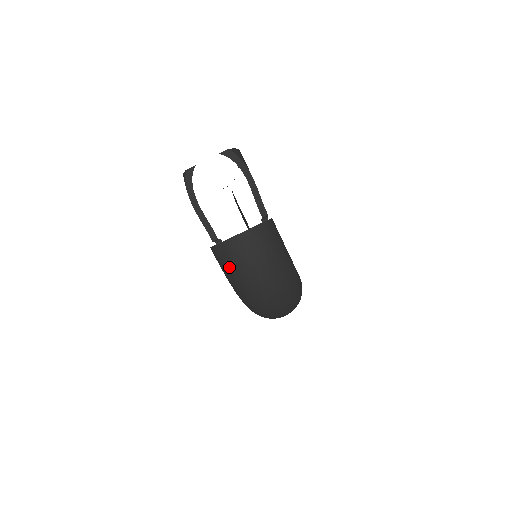
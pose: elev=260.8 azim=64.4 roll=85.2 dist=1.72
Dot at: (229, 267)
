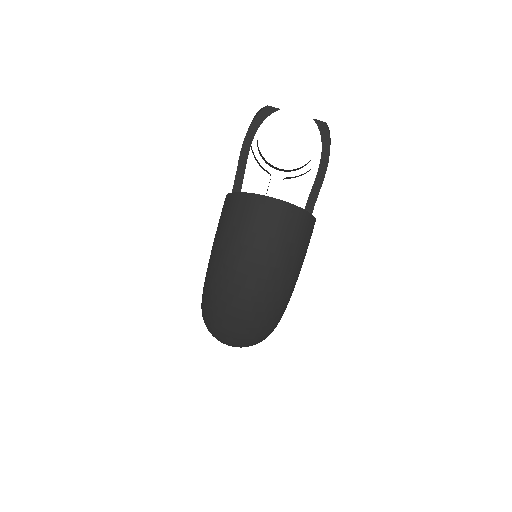
Dot at: (231, 227)
